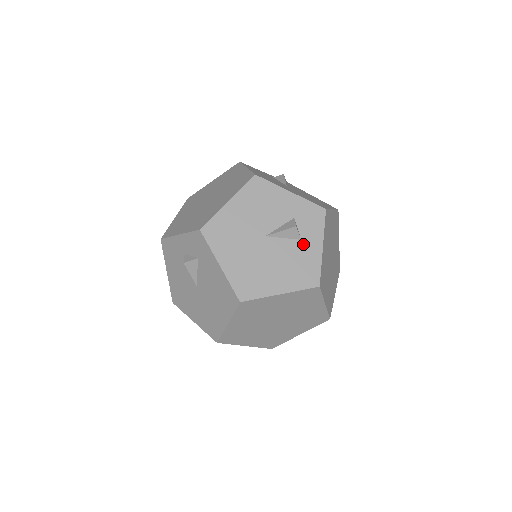
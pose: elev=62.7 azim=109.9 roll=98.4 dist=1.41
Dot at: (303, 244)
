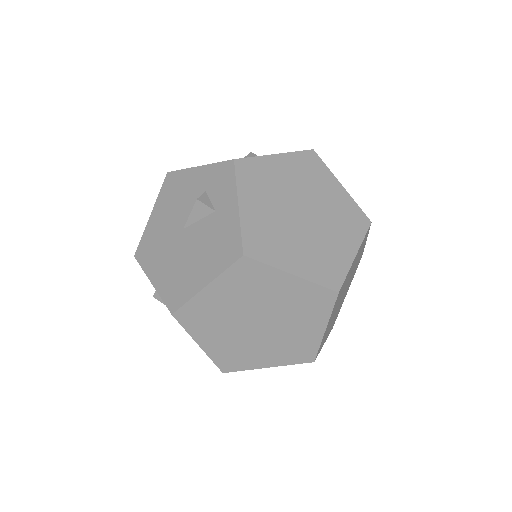
Dot at: (218, 215)
